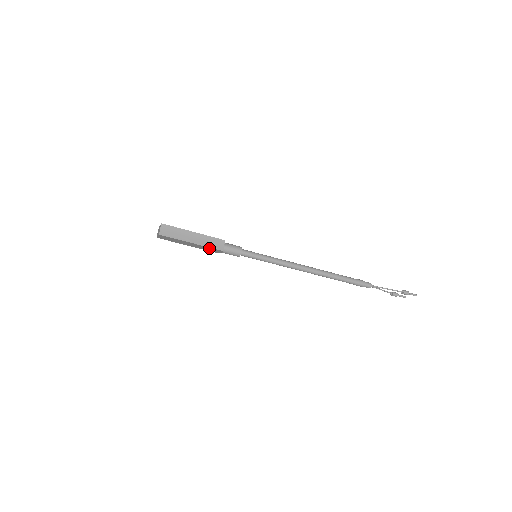
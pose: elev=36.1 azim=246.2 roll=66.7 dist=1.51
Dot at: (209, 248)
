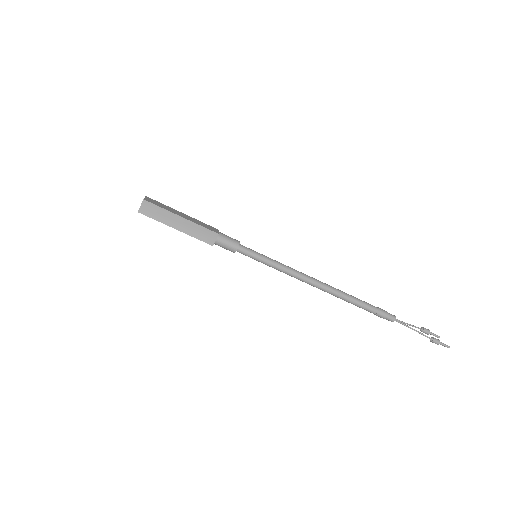
Dot at: (197, 237)
